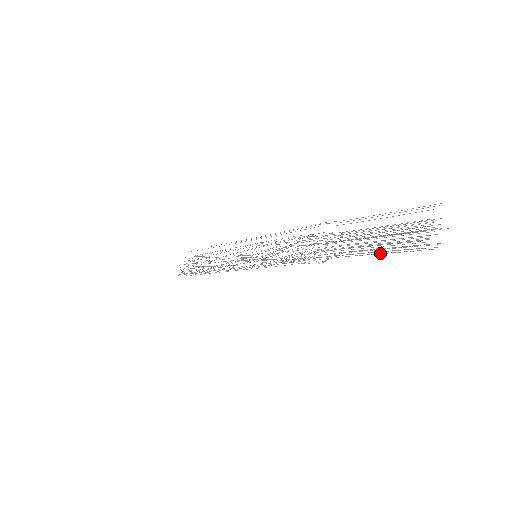
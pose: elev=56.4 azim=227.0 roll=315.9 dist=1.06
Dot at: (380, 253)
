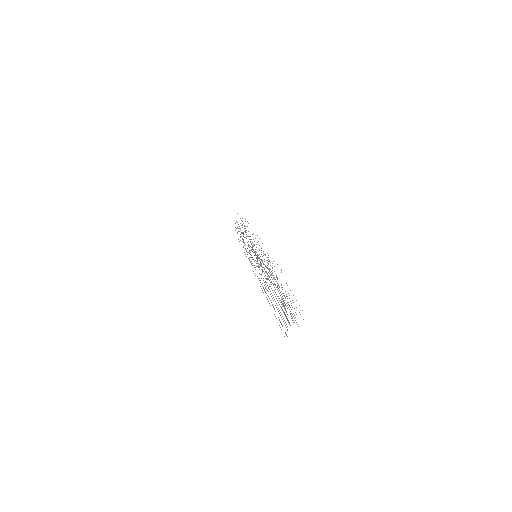
Dot at: occluded
